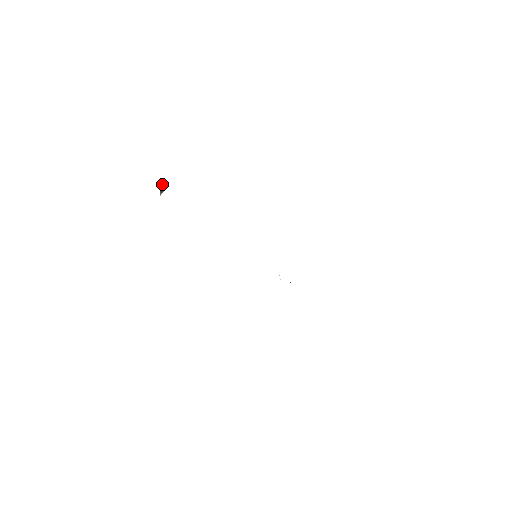
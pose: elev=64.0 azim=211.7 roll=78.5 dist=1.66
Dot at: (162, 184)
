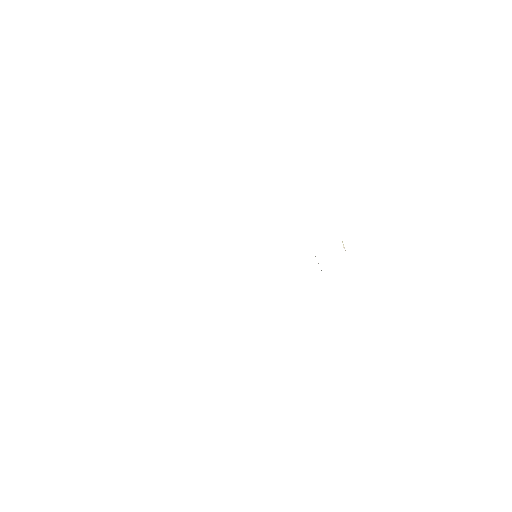
Dot at: occluded
